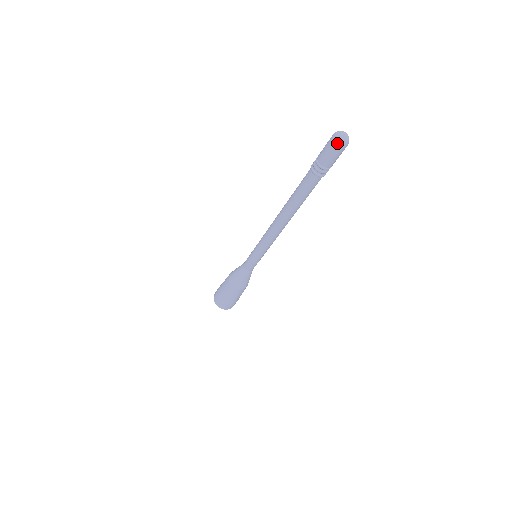
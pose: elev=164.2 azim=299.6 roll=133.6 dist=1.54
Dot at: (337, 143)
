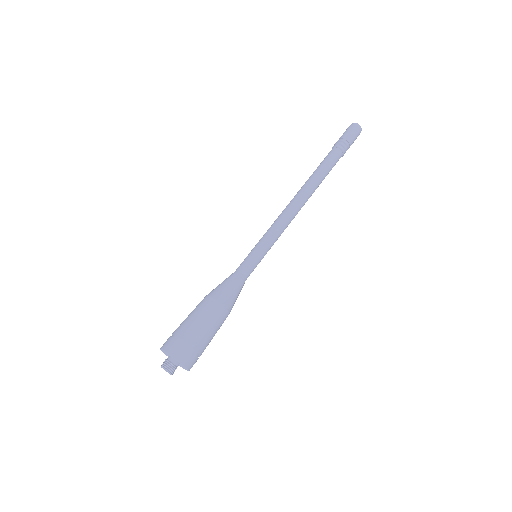
Dot at: (359, 126)
